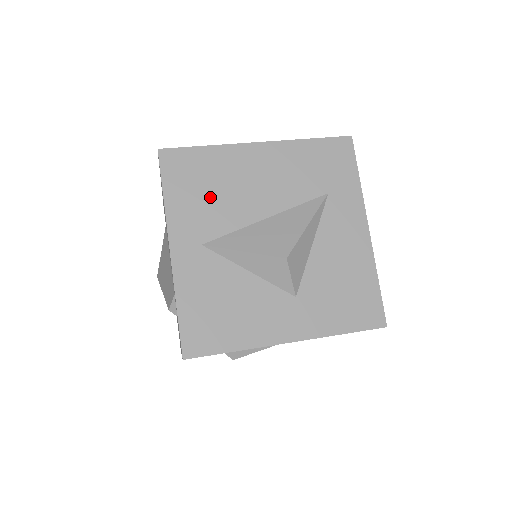
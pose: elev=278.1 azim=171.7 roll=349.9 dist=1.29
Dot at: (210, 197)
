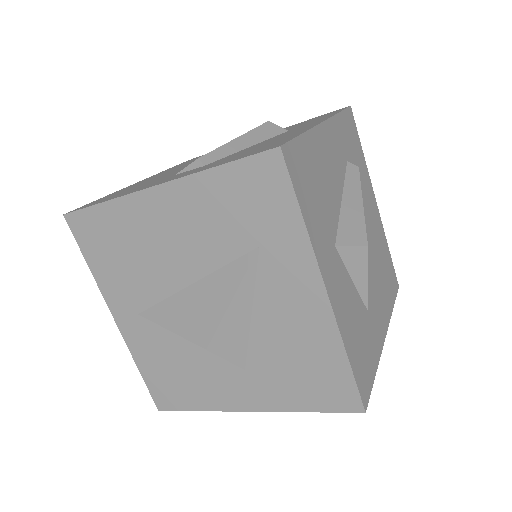
Dot at: (128, 264)
